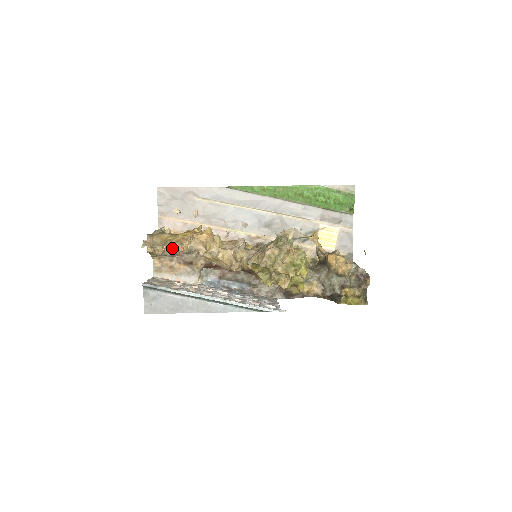
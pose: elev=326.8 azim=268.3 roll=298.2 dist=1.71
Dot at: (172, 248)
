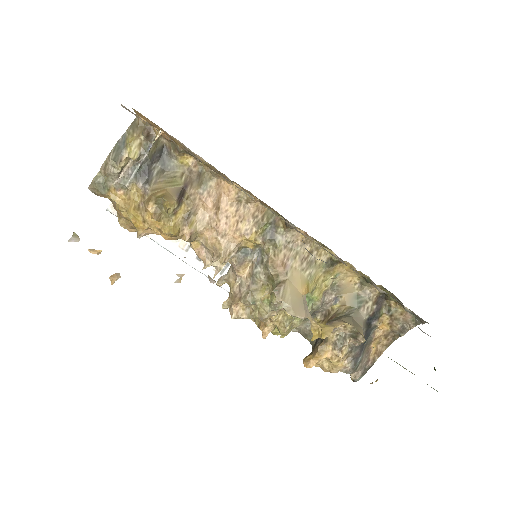
Dot at: occluded
